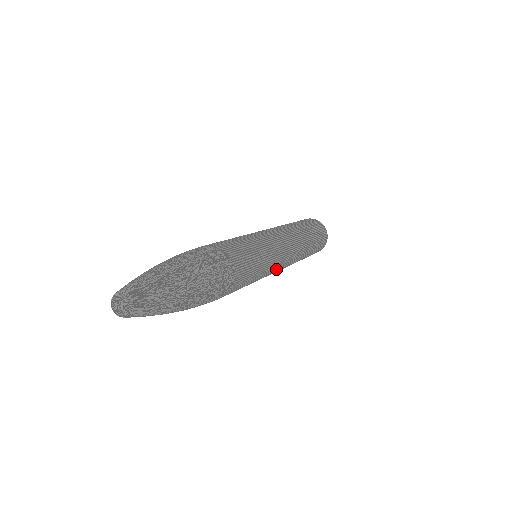
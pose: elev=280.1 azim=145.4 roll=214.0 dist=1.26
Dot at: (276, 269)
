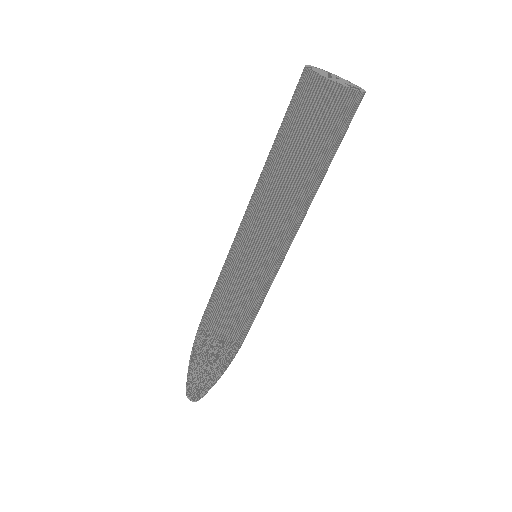
Dot at: (283, 259)
